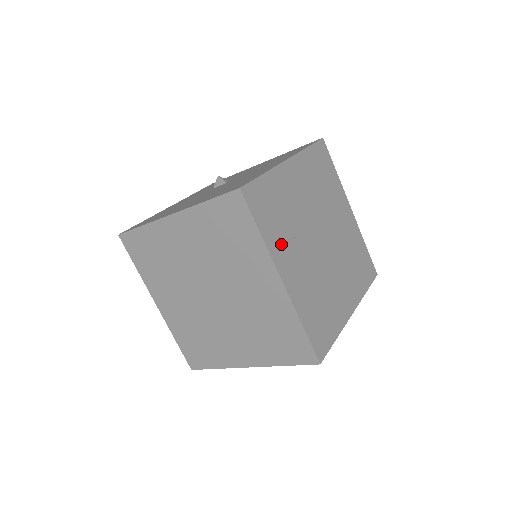
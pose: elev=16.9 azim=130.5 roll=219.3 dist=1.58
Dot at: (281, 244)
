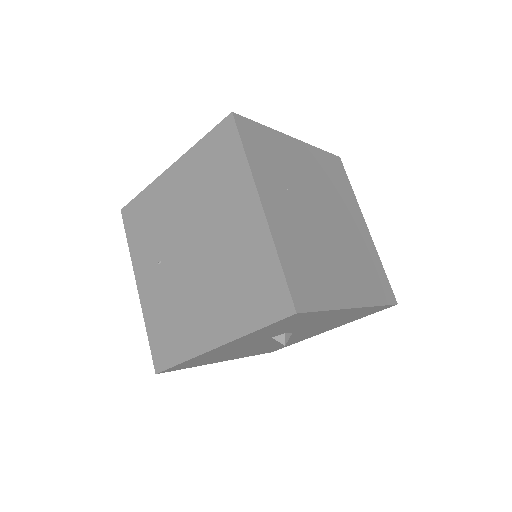
Dot at: (269, 180)
